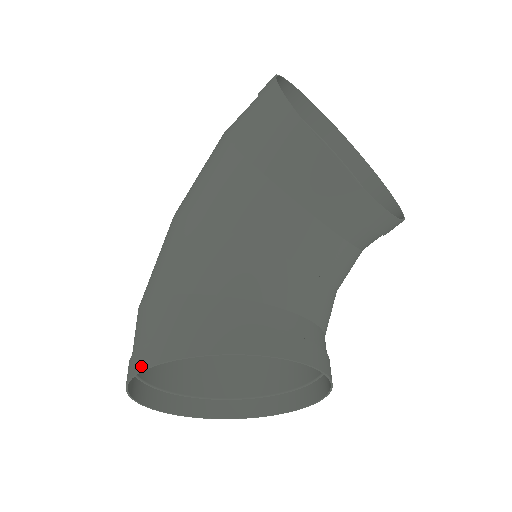
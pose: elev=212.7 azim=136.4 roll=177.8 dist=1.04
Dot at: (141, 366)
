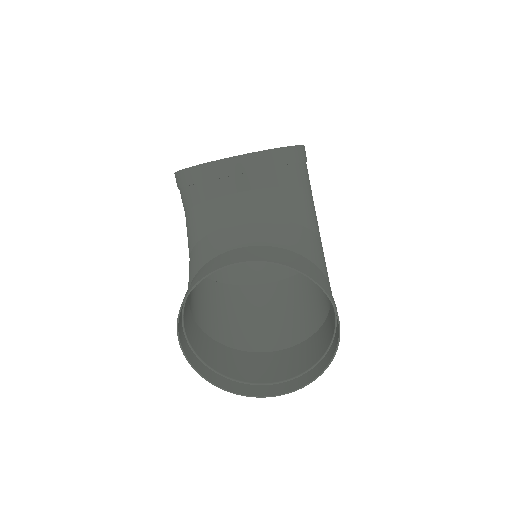
Dot at: (182, 349)
